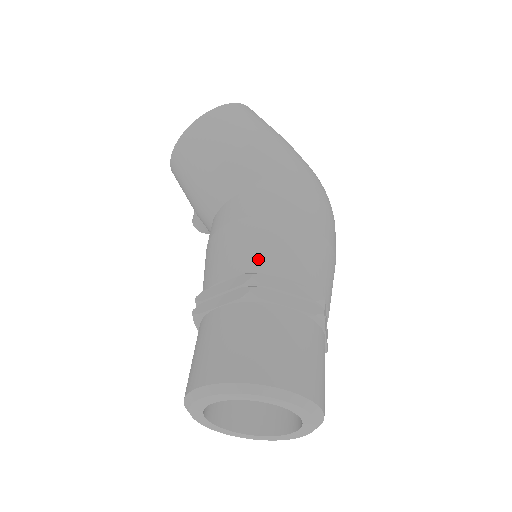
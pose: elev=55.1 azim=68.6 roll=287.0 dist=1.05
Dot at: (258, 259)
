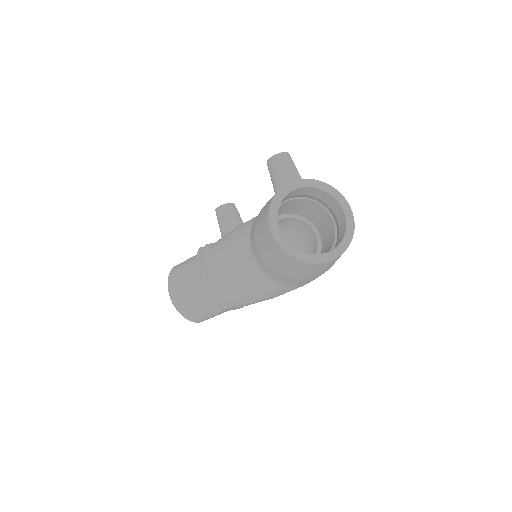
Dot at: (237, 303)
